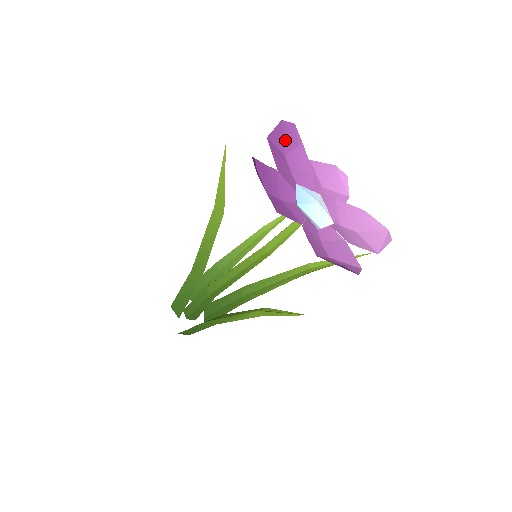
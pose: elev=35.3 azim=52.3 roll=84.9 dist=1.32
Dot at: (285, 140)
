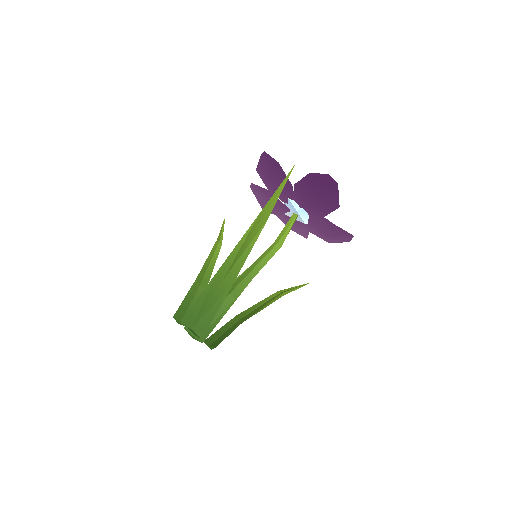
Dot at: (265, 166)
